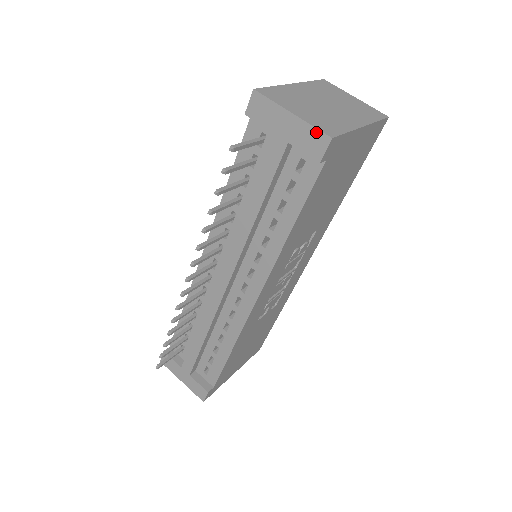
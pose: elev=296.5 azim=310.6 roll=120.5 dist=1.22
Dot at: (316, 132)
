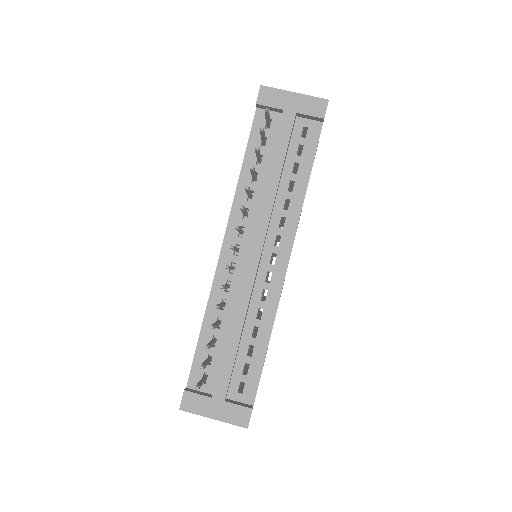
Dot at: (316, 99)
